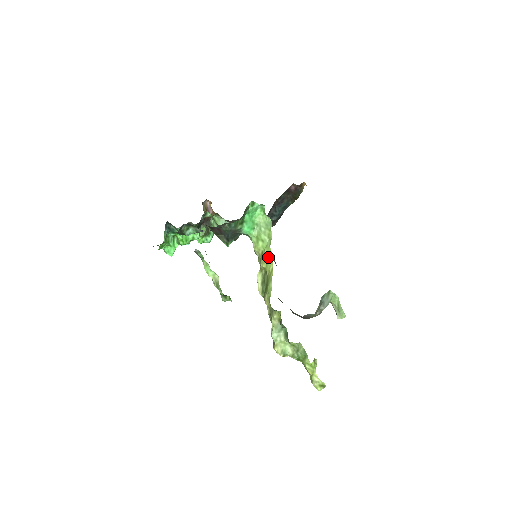
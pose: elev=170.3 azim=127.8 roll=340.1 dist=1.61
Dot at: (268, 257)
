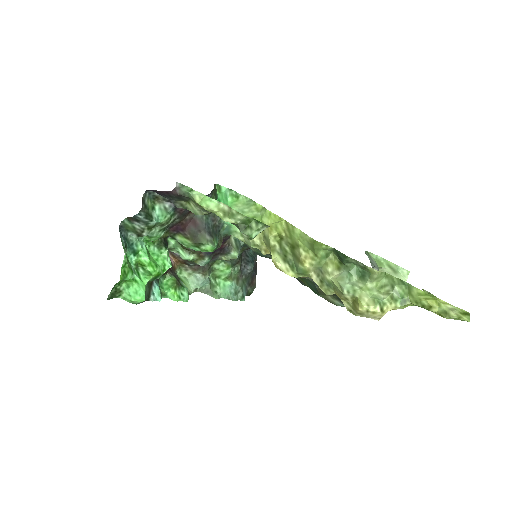
Dot at: (272, 221)
